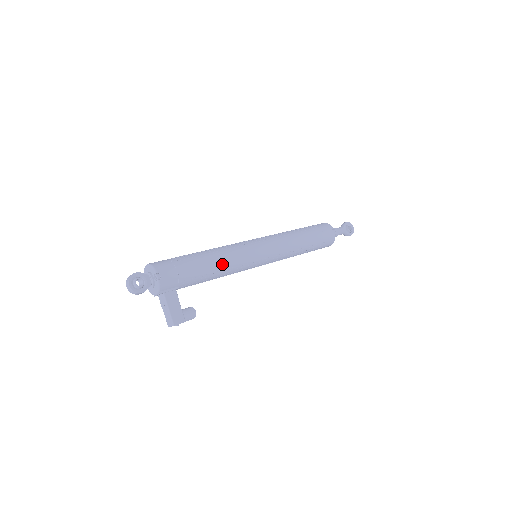
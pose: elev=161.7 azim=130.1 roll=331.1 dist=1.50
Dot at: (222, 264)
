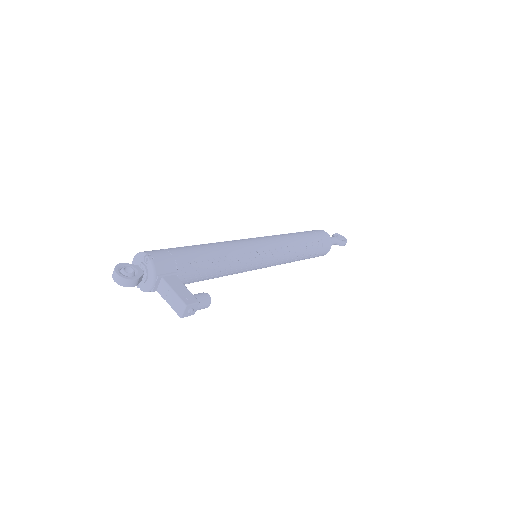
Dot at: (220, 250)
